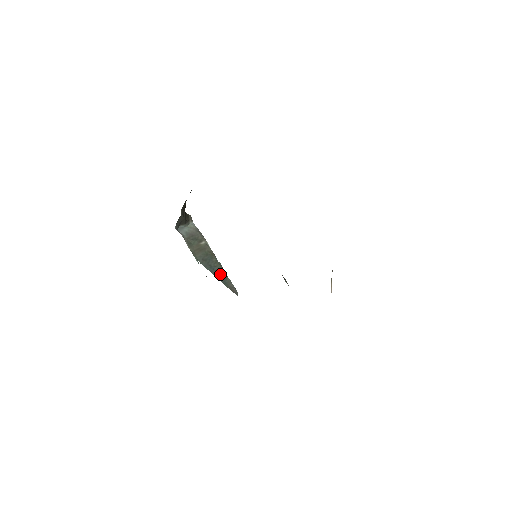
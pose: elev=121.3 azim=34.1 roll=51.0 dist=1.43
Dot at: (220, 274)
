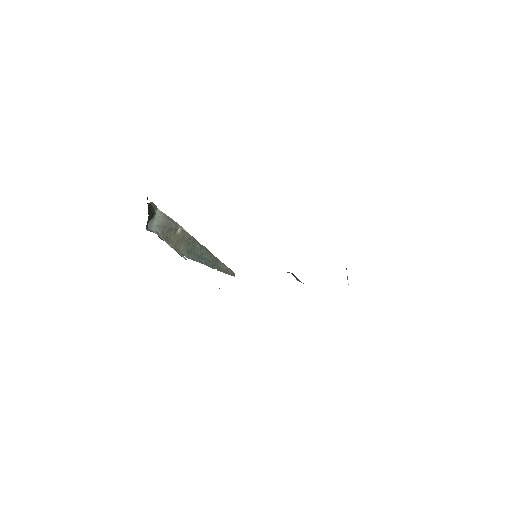
Dot at: (210, 261)
